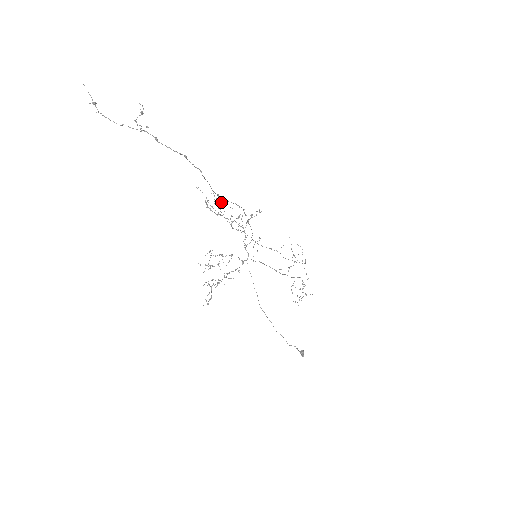
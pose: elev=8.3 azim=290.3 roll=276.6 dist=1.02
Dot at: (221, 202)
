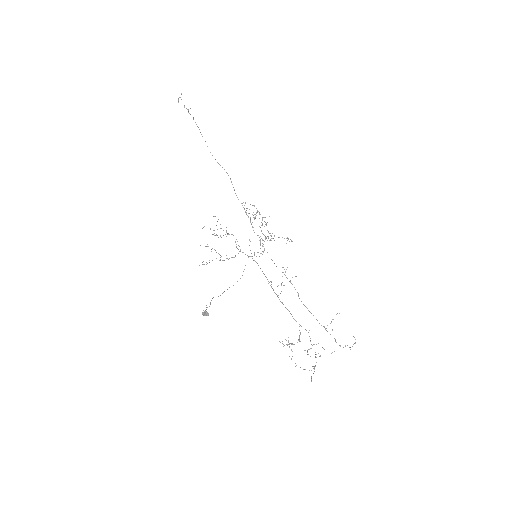
Dot at: occluded
